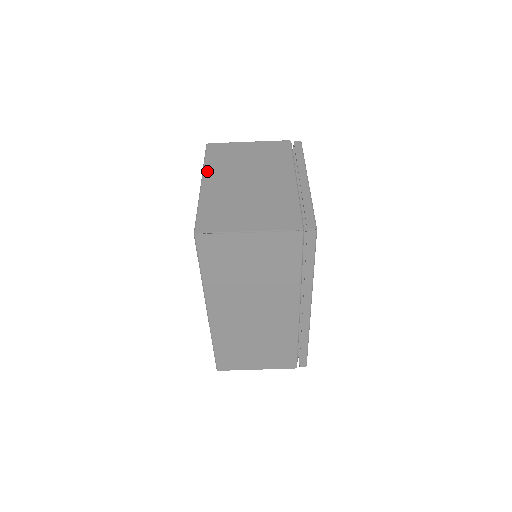
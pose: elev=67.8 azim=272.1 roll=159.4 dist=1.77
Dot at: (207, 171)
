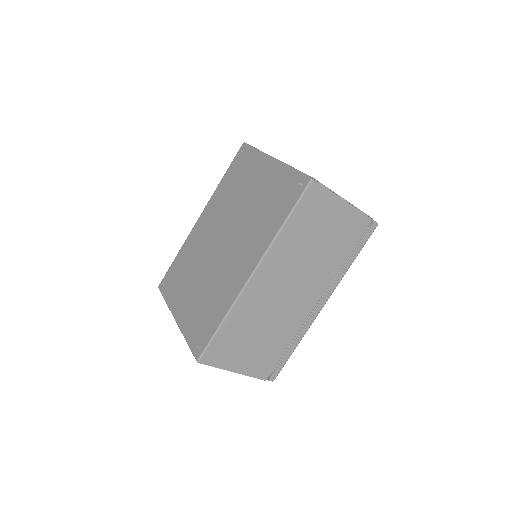
Dot at: occluded
